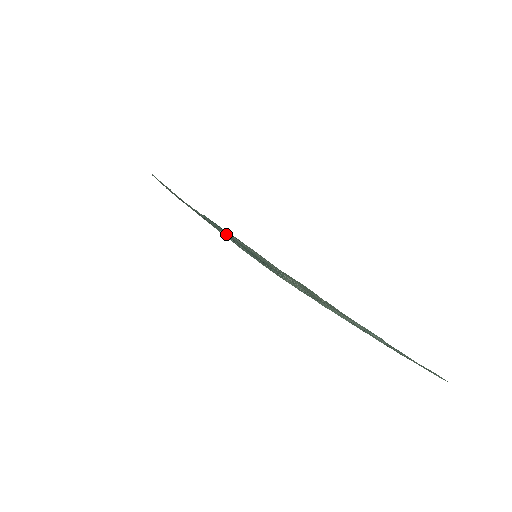
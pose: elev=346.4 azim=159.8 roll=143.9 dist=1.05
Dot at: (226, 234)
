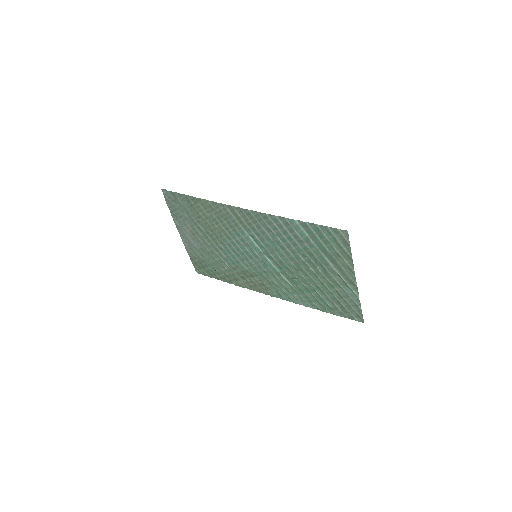
Dot at: (299, 235)
